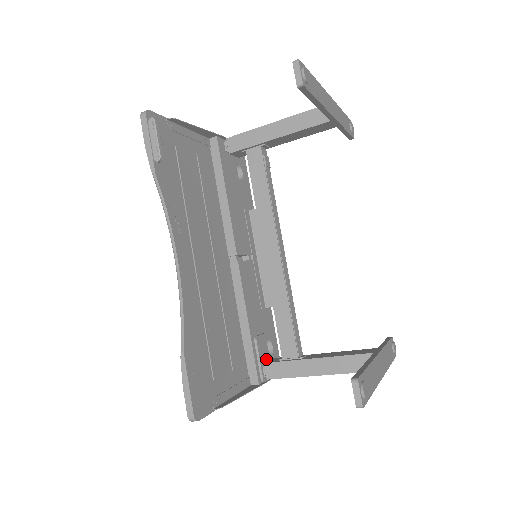
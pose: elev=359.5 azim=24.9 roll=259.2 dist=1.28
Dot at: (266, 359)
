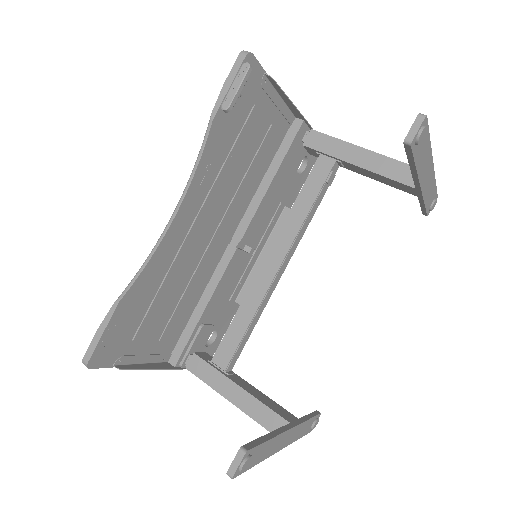
Dot at: (199, 349)
